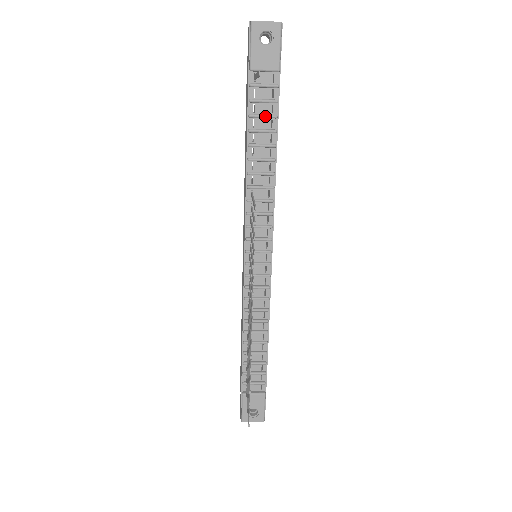
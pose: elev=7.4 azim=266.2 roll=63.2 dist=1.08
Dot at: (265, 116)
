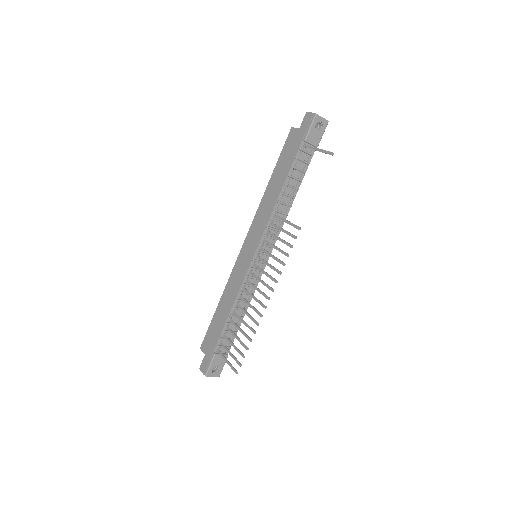
Dot at: (301, 170)
